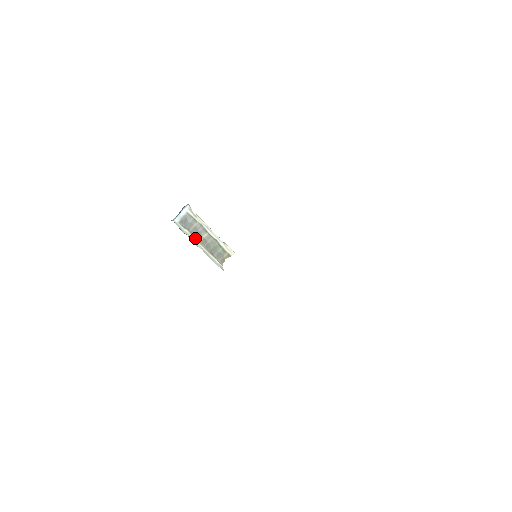
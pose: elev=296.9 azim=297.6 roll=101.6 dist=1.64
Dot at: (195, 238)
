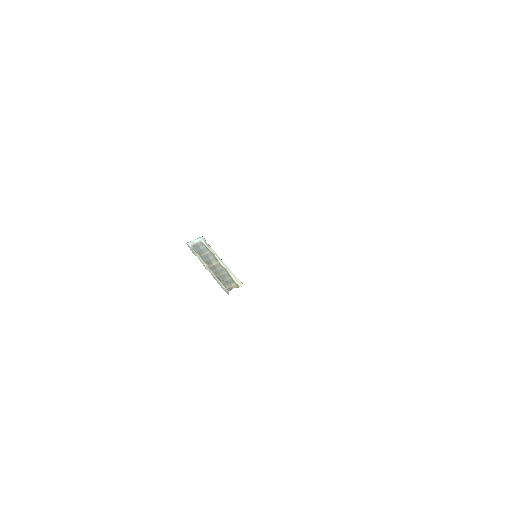
Dot at: (205, 262)
